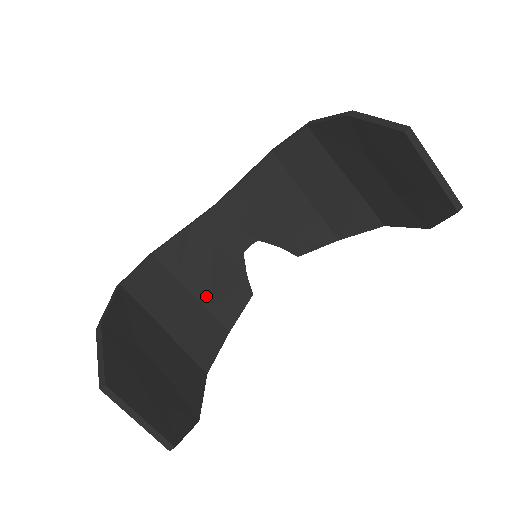
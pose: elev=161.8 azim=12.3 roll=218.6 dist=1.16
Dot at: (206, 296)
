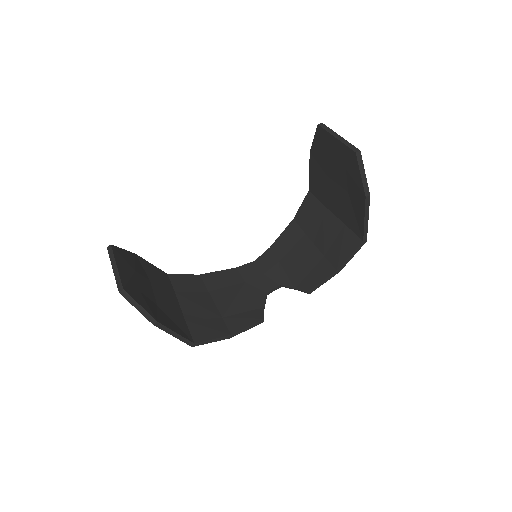
Dot at: (224, 308)
